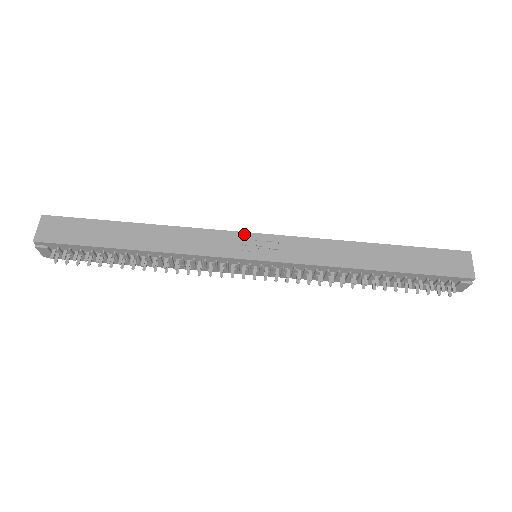
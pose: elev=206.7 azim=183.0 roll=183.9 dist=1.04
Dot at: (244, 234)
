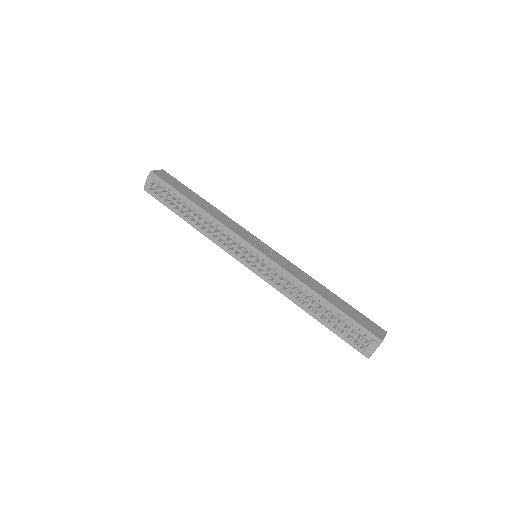
Dot at: (258, 239)
